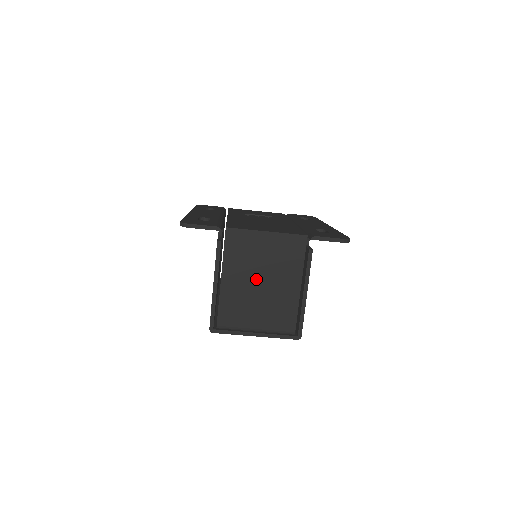
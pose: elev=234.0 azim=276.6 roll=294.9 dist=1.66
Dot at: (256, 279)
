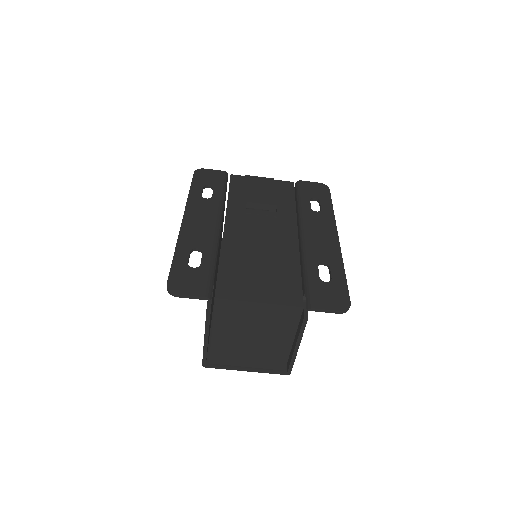
Dot at: (248, 336)
